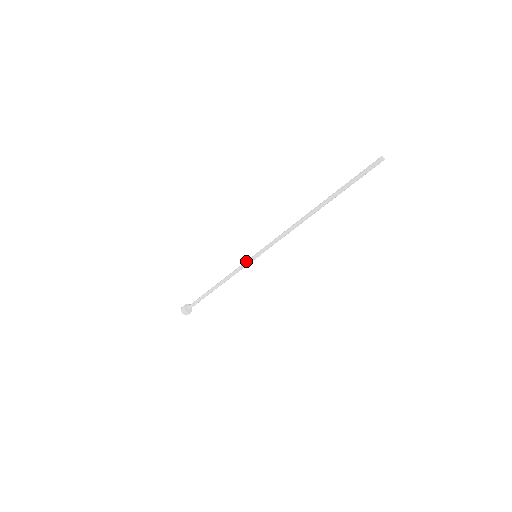
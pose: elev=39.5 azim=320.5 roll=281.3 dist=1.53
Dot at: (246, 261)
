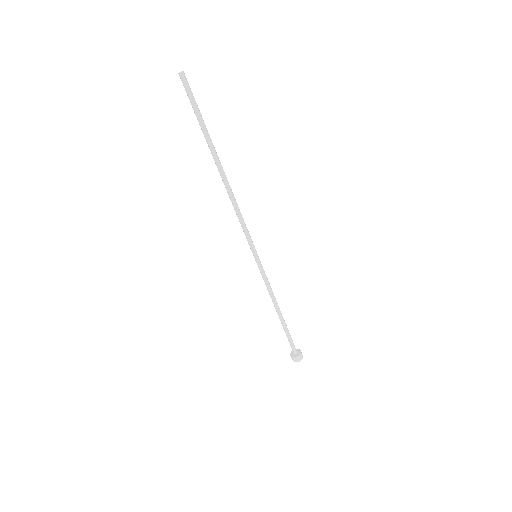
Dot at: (259, 267)
